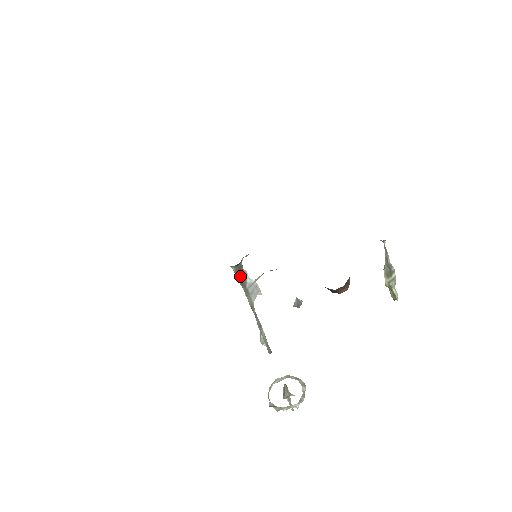
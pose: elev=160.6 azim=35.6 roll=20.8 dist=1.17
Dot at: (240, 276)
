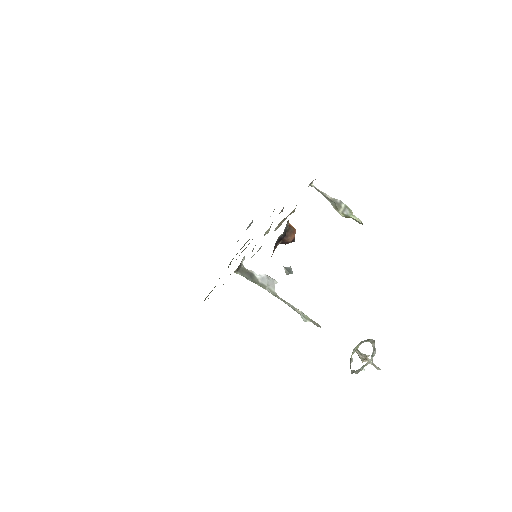
Dot at: (247, 276)
